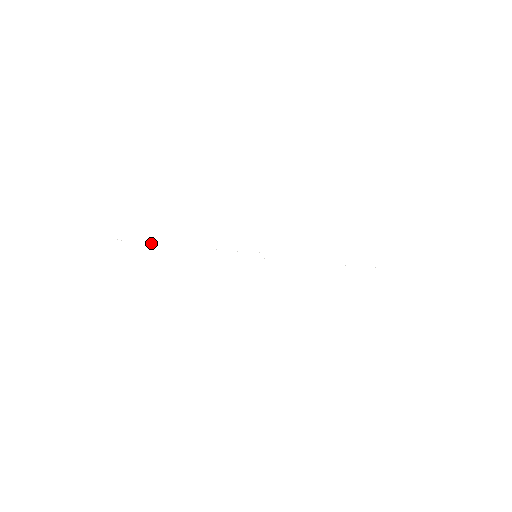
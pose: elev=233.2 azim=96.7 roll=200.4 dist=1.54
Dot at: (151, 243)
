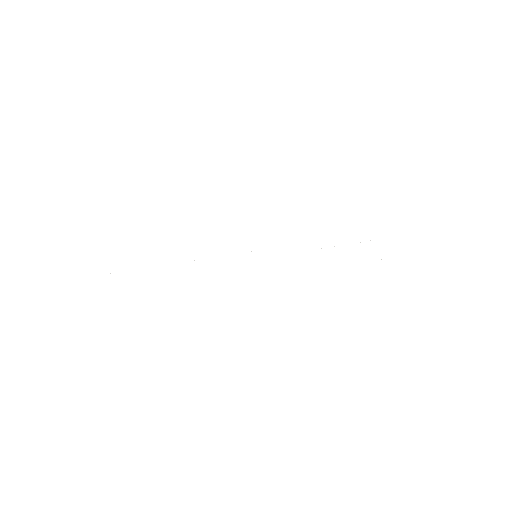
Dot at: occluded
